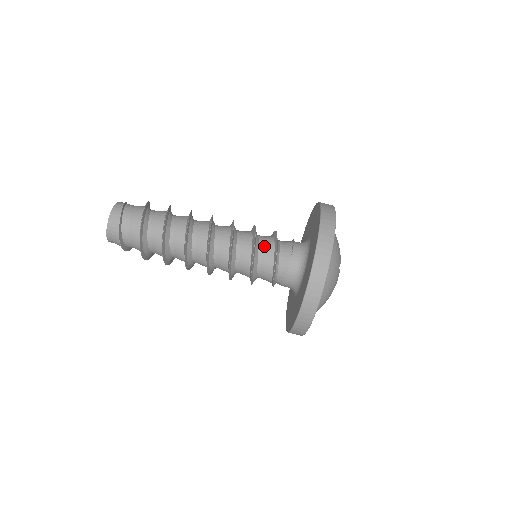
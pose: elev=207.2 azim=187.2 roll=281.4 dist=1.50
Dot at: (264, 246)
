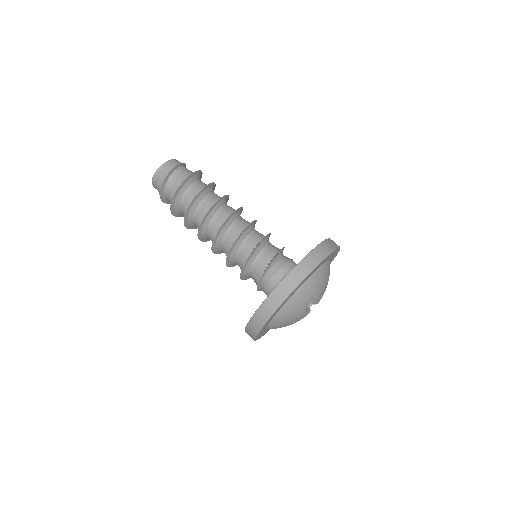
Dot at: occluded
